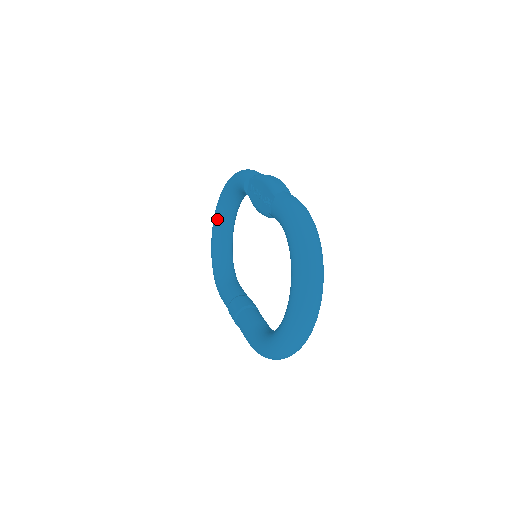
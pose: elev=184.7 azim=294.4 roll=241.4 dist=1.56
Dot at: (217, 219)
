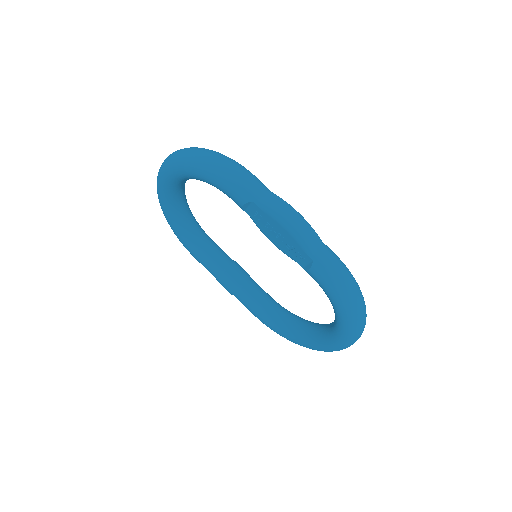
Dot at: (169, 186)
